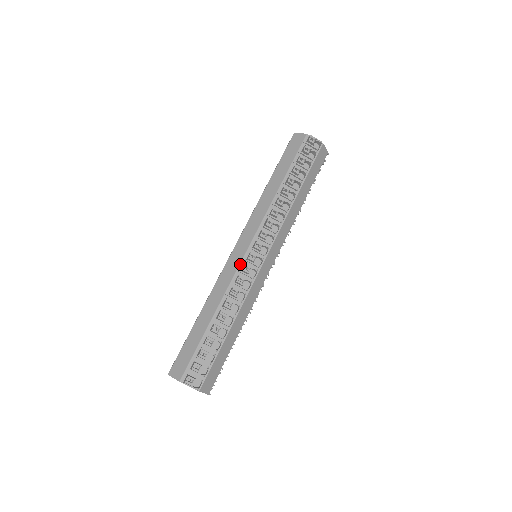
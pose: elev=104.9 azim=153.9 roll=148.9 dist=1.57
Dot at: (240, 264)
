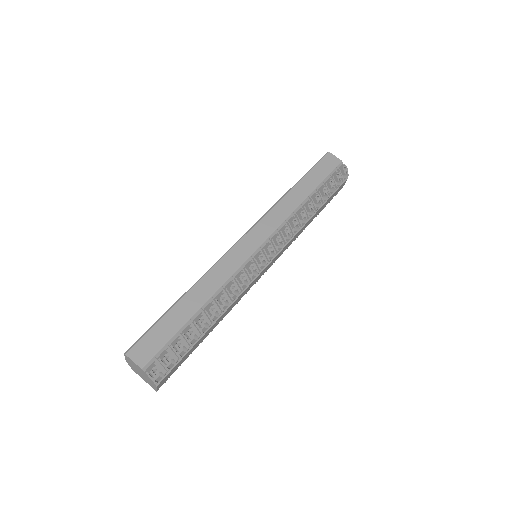
Dot at: (247, 260)
